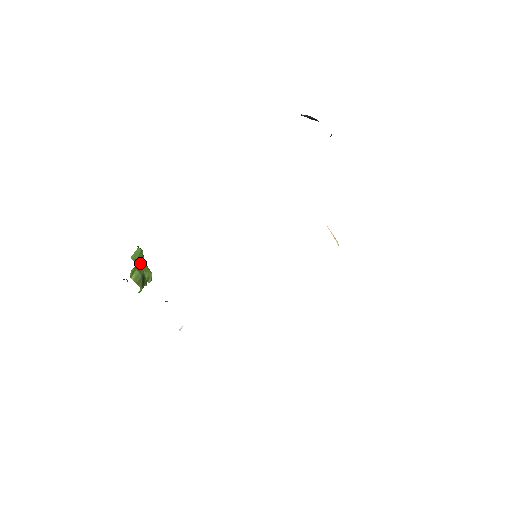
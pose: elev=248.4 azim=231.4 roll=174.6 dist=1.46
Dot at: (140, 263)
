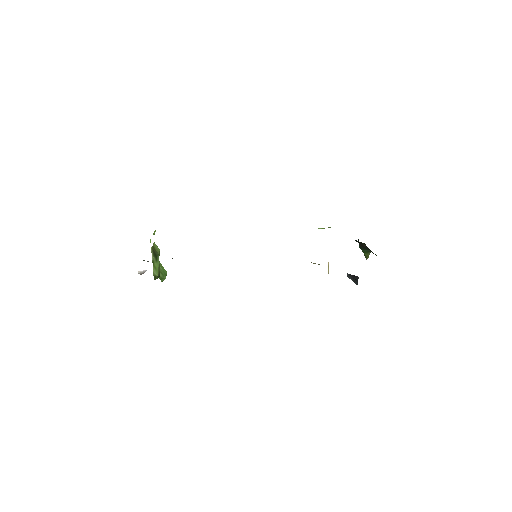
Dot at: occluded
